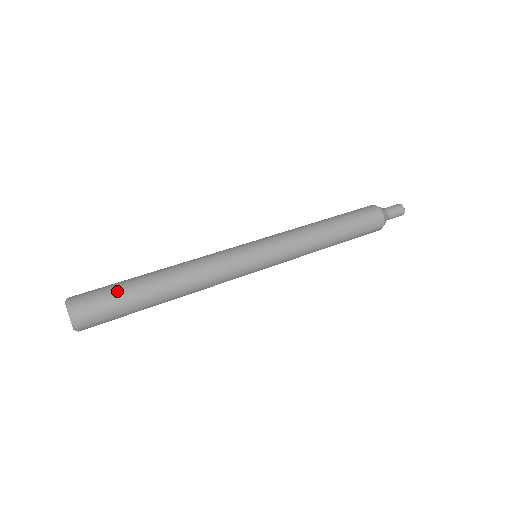
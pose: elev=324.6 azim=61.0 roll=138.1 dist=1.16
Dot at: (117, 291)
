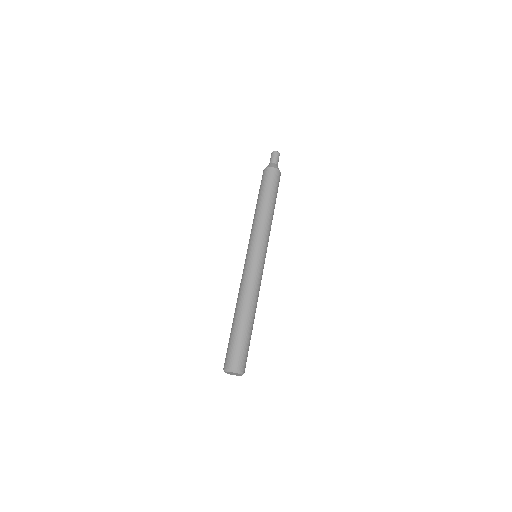
Dot at: (235, 341)
